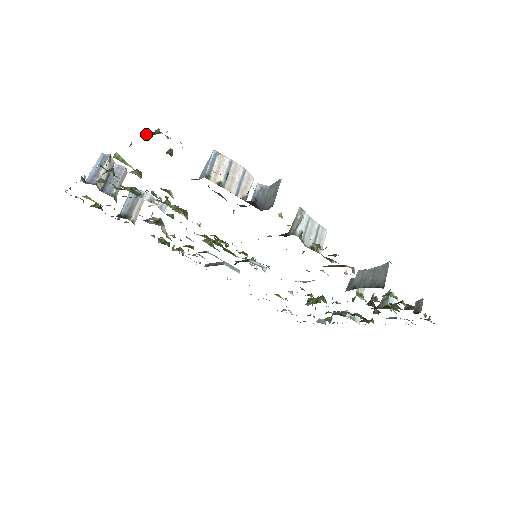
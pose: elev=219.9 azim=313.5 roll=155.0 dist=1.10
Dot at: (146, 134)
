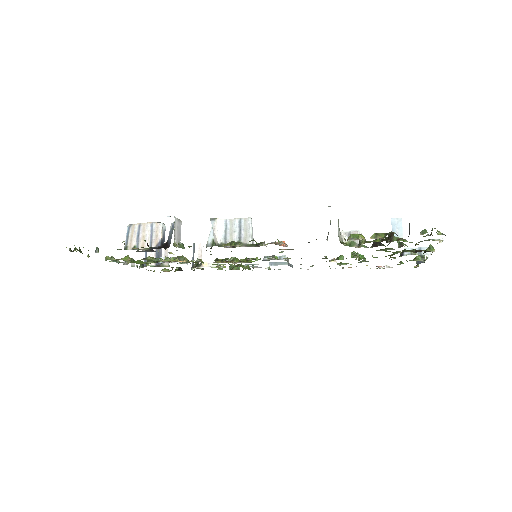
Dot at: occluded
